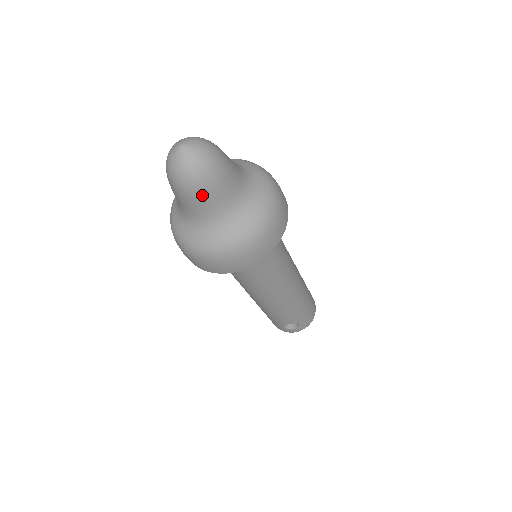
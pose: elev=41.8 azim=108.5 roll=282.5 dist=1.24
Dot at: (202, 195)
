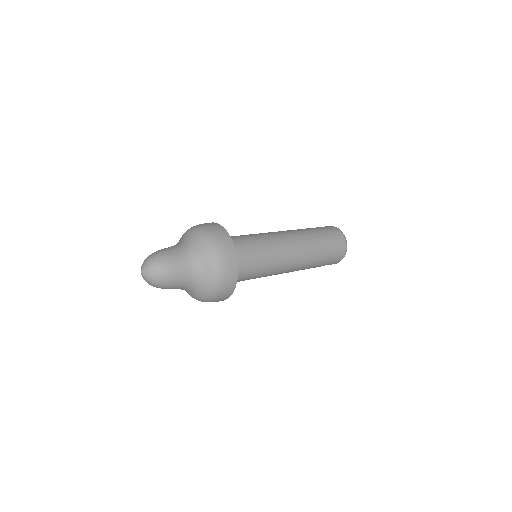
Dot at: occluded
